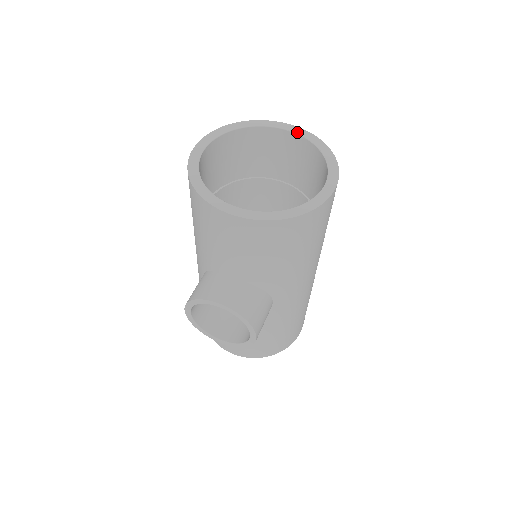
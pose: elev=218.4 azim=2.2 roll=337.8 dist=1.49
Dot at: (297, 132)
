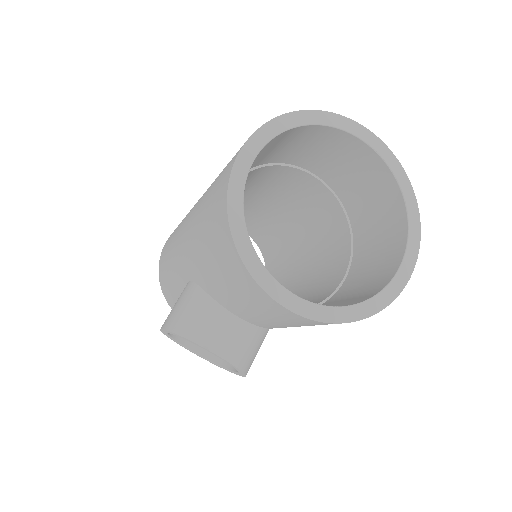
Dot at: (381, 152)
